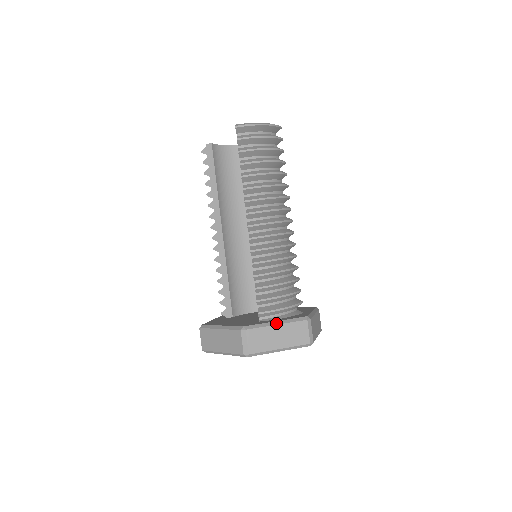
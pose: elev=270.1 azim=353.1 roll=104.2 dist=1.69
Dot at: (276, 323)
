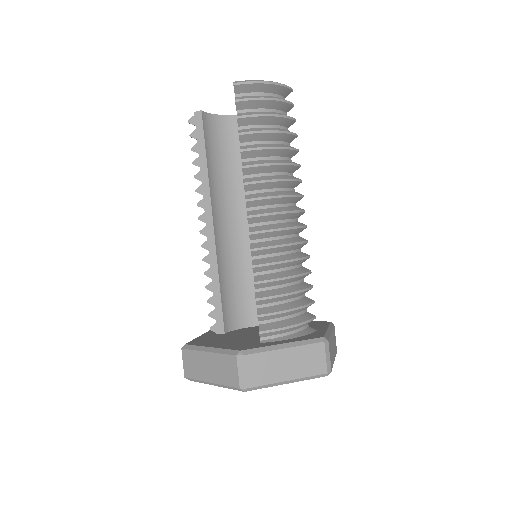
Dot at: (283, 346)
